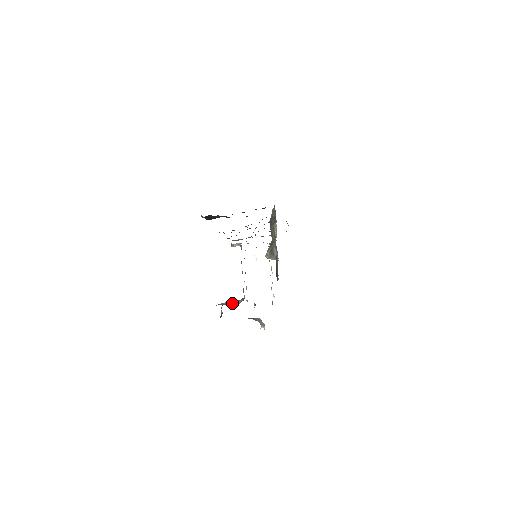
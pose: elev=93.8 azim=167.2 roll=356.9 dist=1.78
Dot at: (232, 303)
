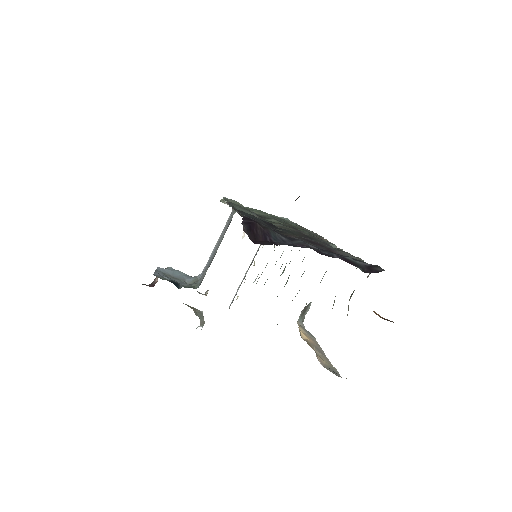
Dot at: (178, 278)
